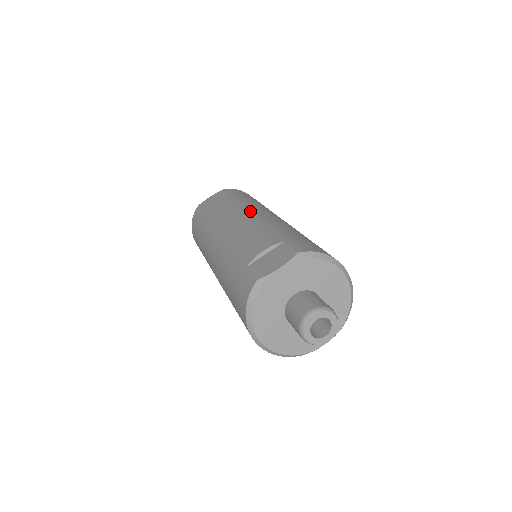
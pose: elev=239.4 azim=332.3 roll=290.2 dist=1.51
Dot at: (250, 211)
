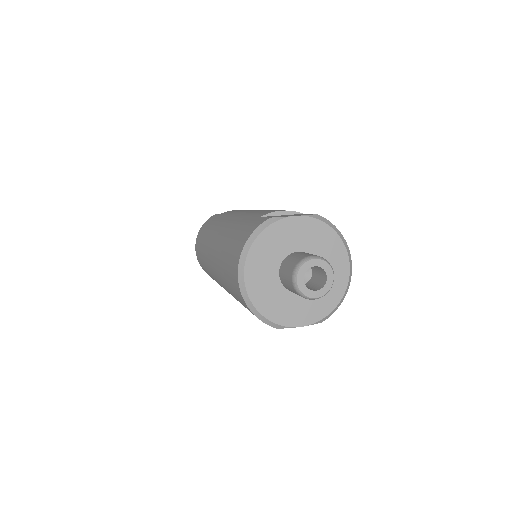
Dot at: occluded
